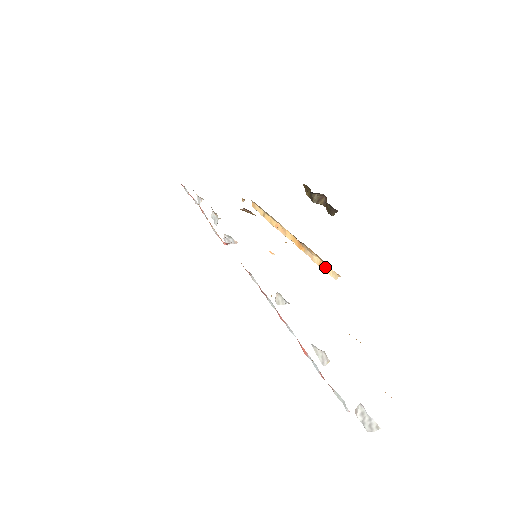
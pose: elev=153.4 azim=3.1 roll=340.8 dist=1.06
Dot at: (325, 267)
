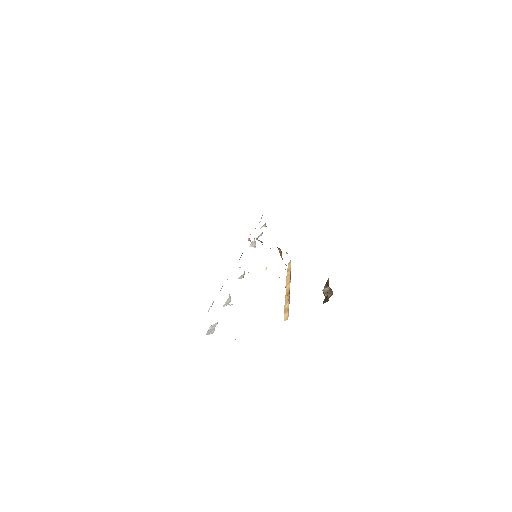
Dot at: (287, 312)
